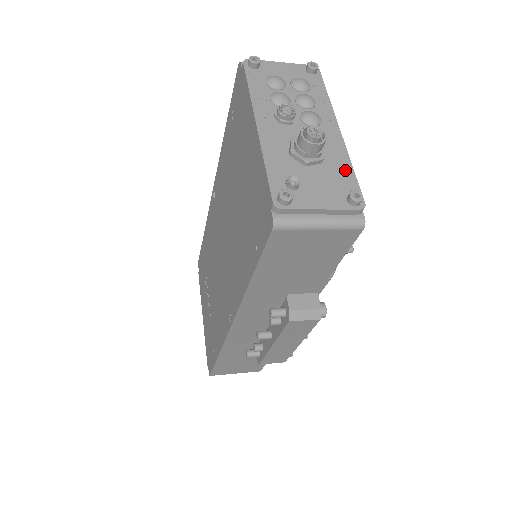
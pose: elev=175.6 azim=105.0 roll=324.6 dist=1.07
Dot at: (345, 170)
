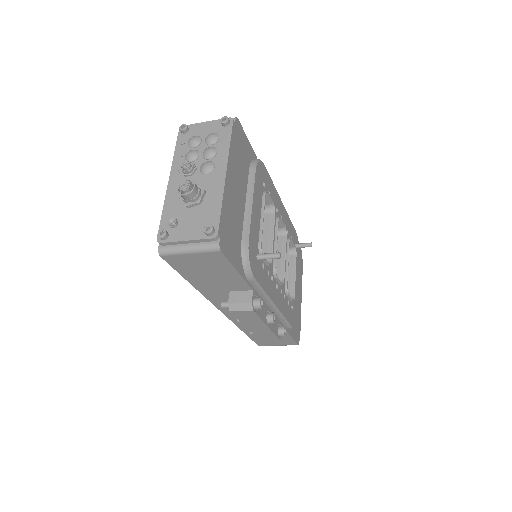
Dot at: (215, 207)
